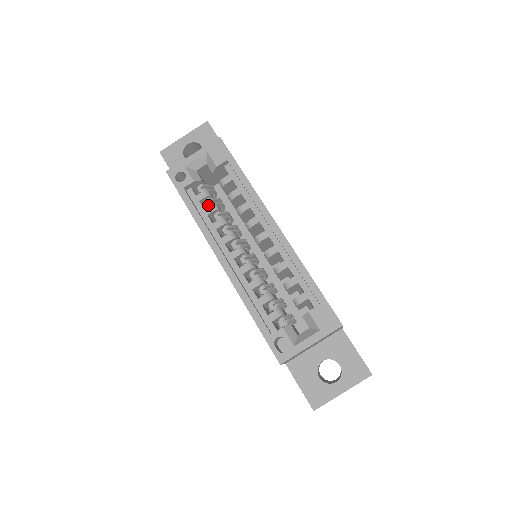
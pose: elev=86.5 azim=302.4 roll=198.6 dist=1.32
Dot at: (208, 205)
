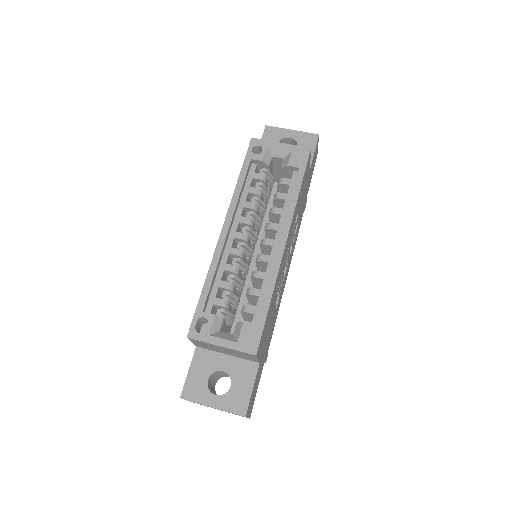
Dot at: (256, 187)
